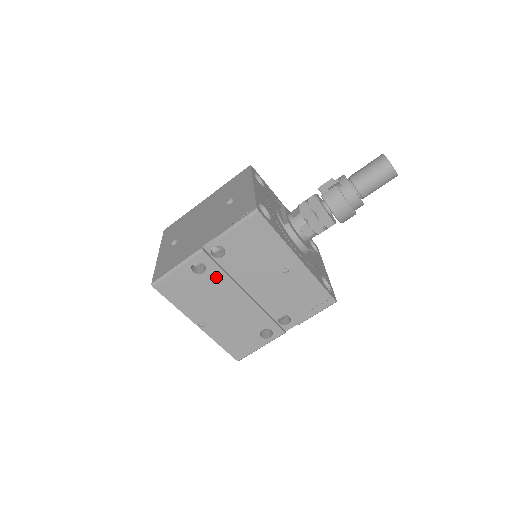
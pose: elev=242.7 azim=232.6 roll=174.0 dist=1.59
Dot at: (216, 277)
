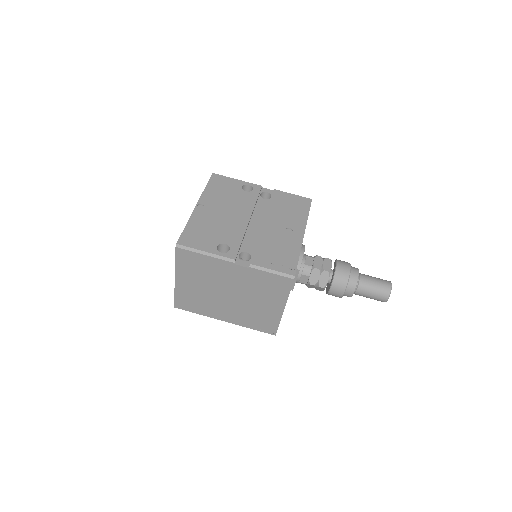
Dot at: (249, 199)
